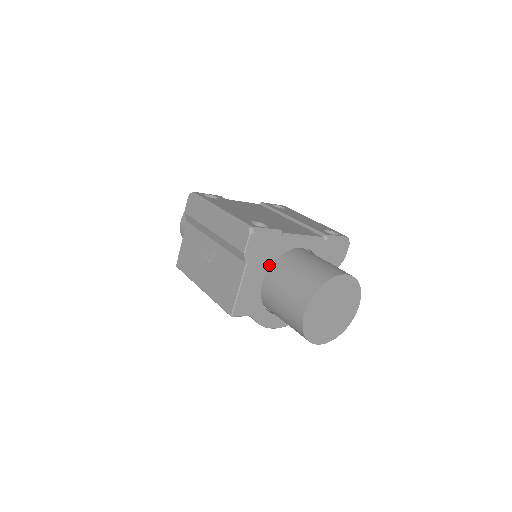
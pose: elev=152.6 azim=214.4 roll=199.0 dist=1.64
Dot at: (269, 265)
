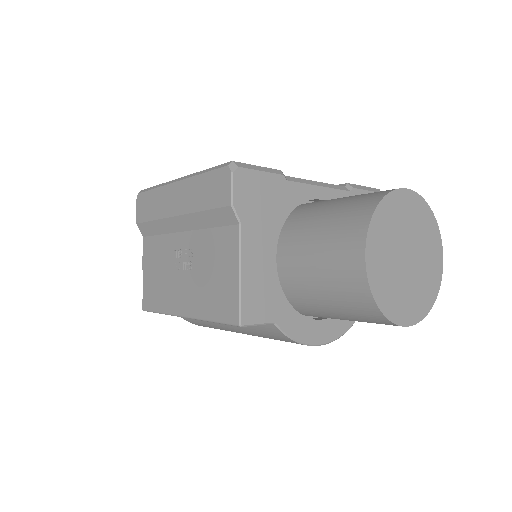
Dot at: (278, 228)
